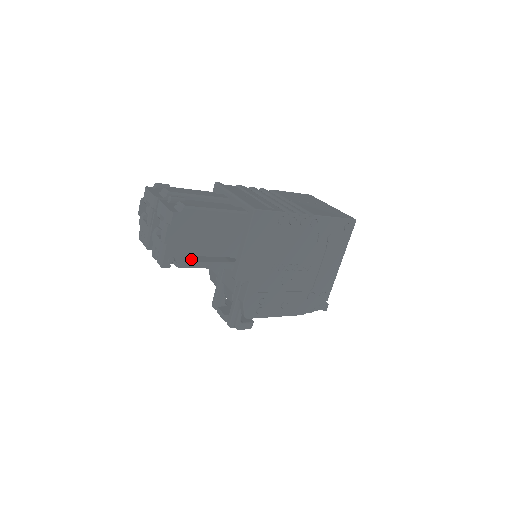
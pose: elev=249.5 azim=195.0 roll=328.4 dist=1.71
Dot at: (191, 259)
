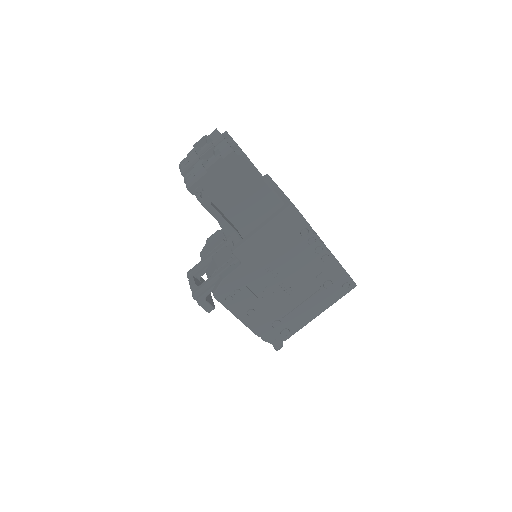
Dot at: (213, 205)
